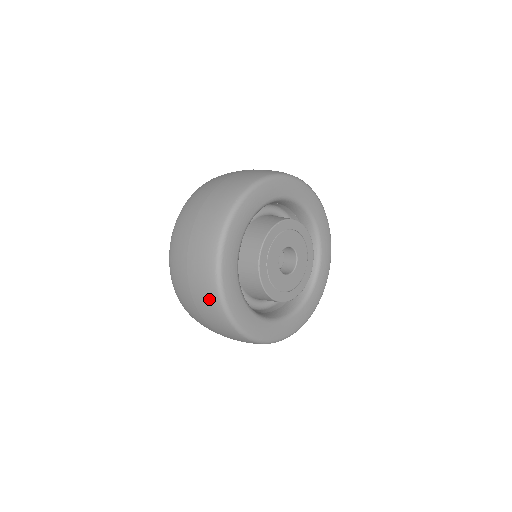
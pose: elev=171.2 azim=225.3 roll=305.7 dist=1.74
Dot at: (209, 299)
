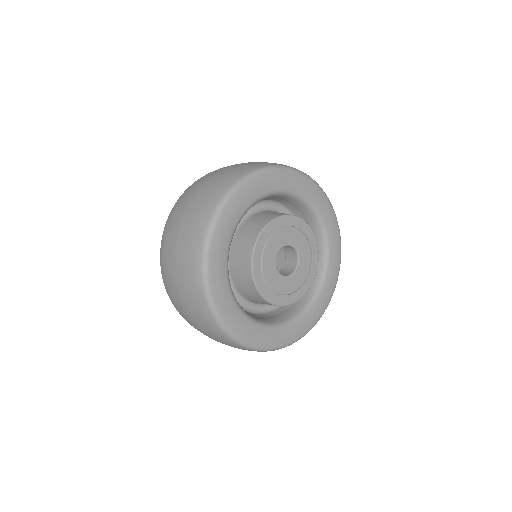
Dot at: (195, 232)
